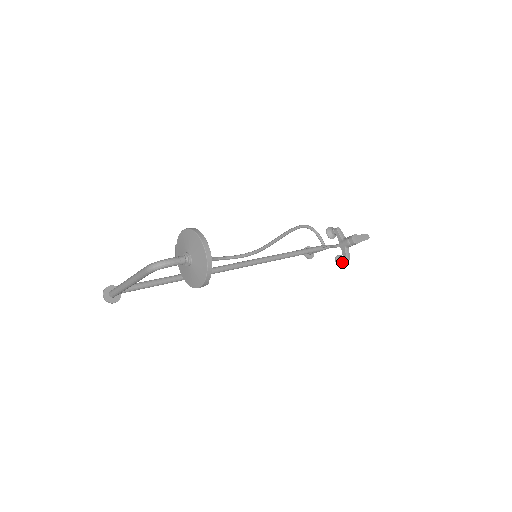
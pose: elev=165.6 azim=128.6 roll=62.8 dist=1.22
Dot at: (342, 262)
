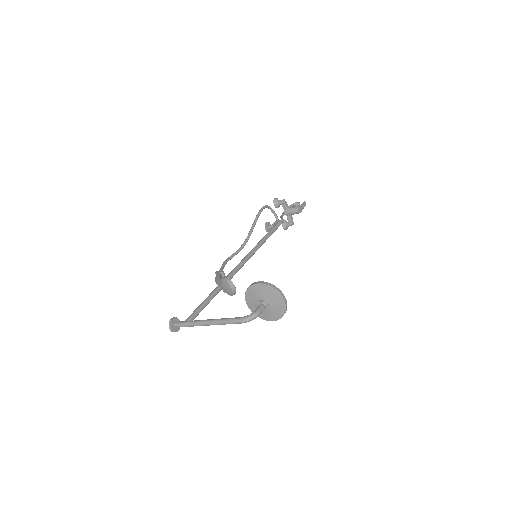
Dot at: (287, 226)
